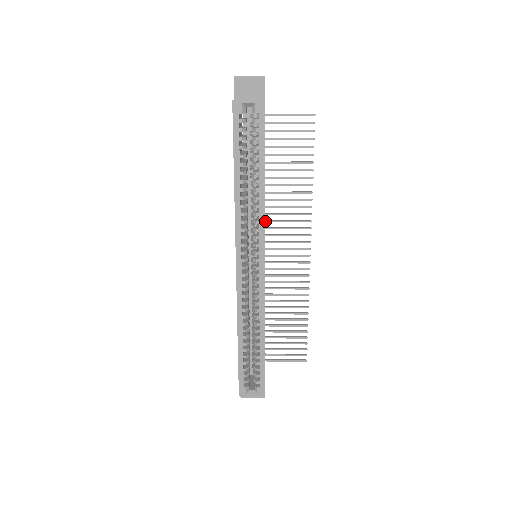
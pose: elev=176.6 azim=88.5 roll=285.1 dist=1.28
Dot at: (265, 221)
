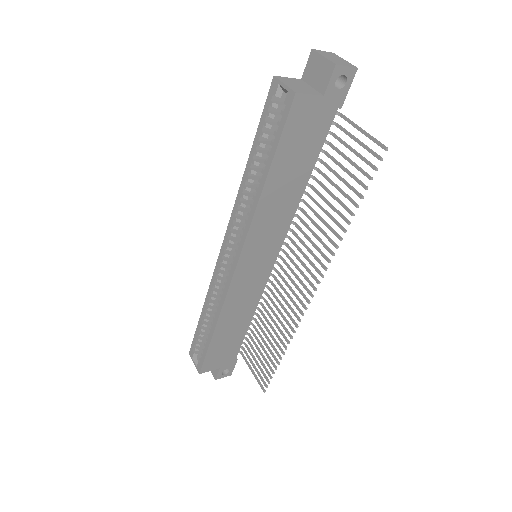
Dot at: (293, 232)
